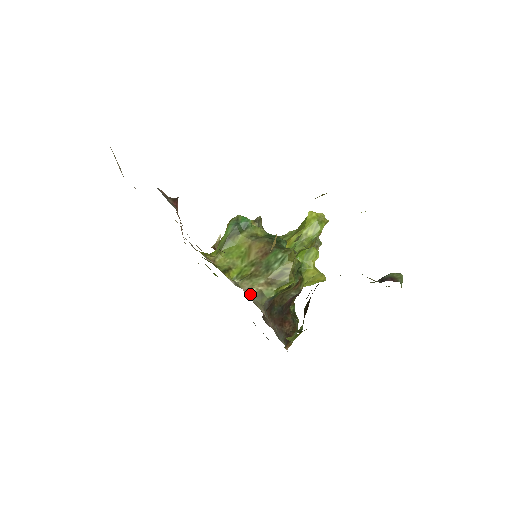
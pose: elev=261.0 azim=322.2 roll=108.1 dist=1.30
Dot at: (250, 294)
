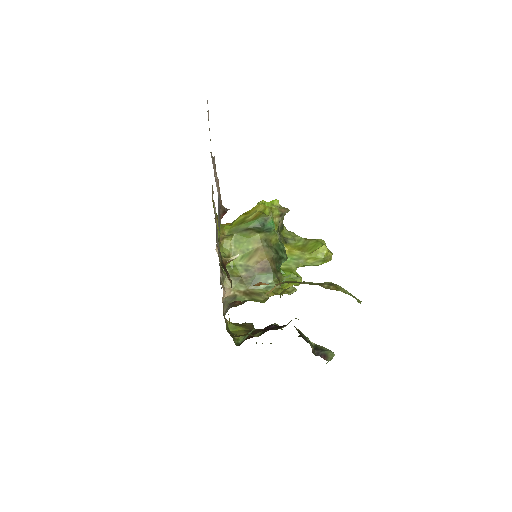
Dot at: (226, 296)
